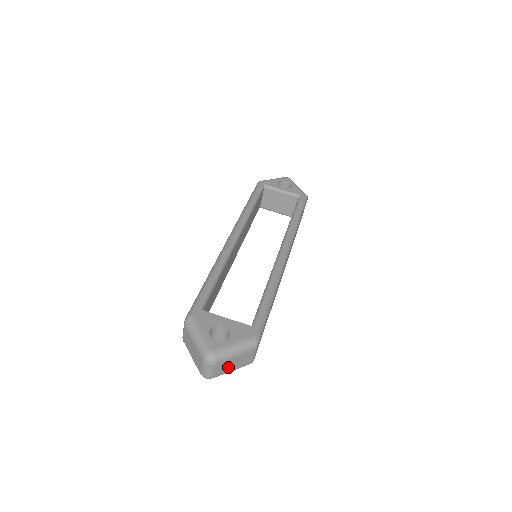
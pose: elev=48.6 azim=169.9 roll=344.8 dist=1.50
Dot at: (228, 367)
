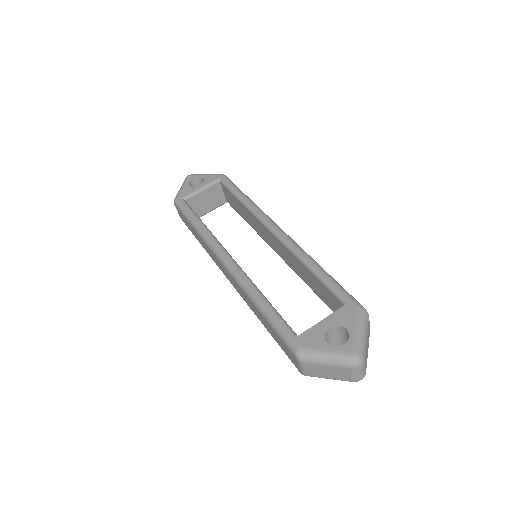
Dot at: (367, 353)
